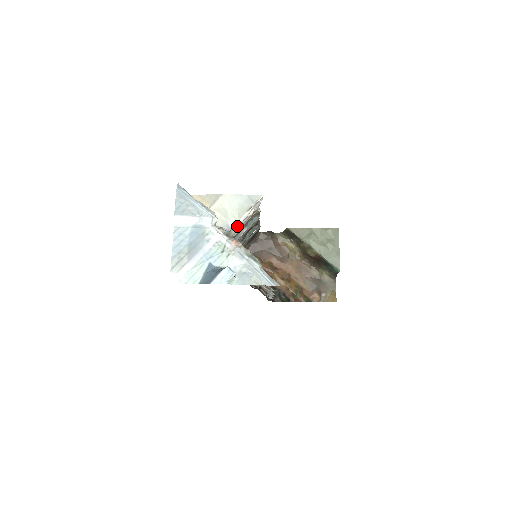
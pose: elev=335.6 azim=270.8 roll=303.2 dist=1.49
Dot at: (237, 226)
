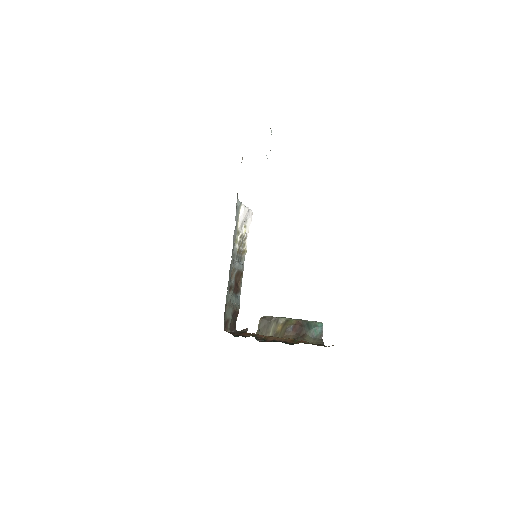
Dot at: (243, 211)
